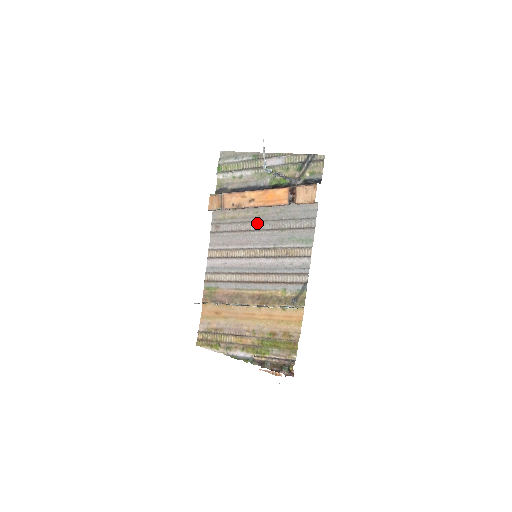
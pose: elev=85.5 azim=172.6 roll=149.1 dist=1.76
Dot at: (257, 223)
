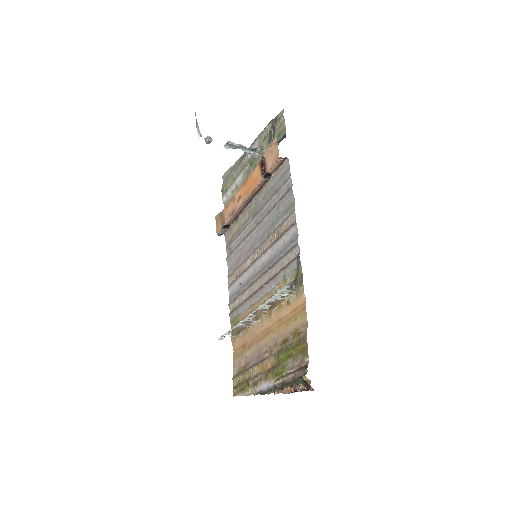
Dot at: (253, 221)
